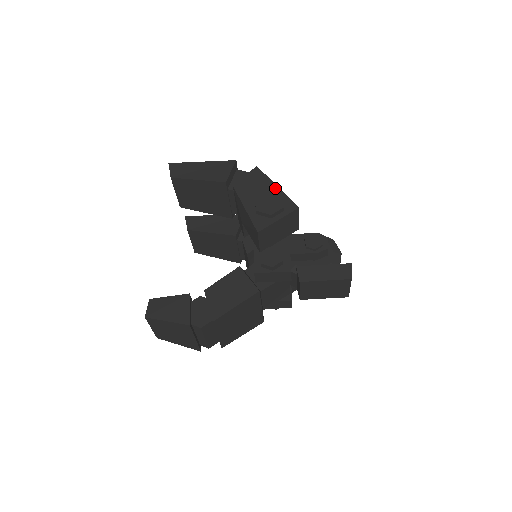
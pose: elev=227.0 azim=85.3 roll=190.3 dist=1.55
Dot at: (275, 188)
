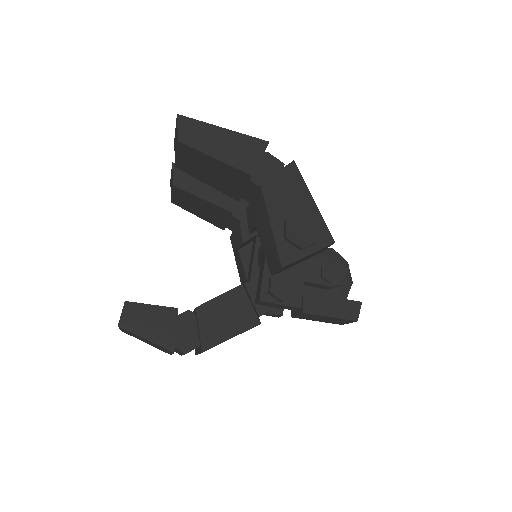
Dot at: (311, 204)
